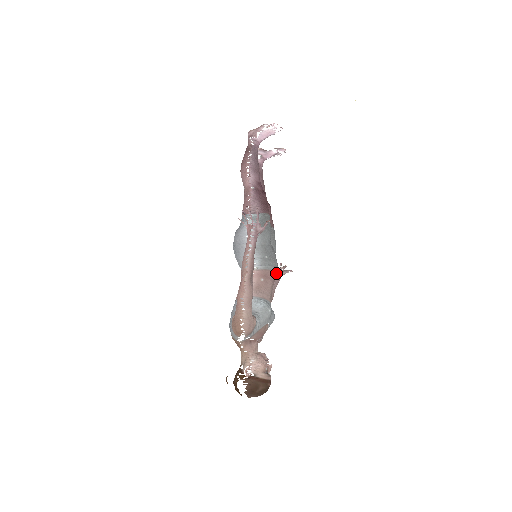
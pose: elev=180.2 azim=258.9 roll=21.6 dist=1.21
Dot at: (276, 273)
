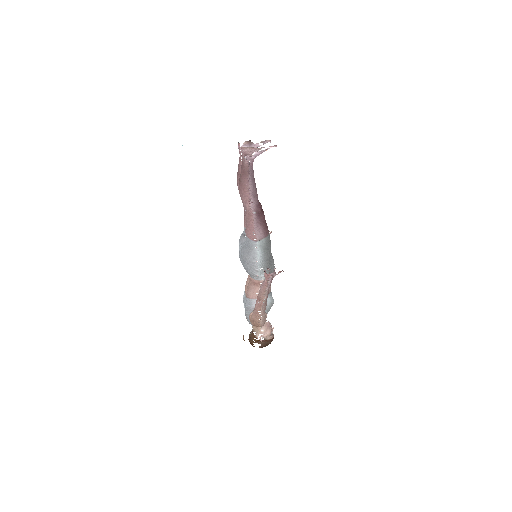
Dot at: occluded
